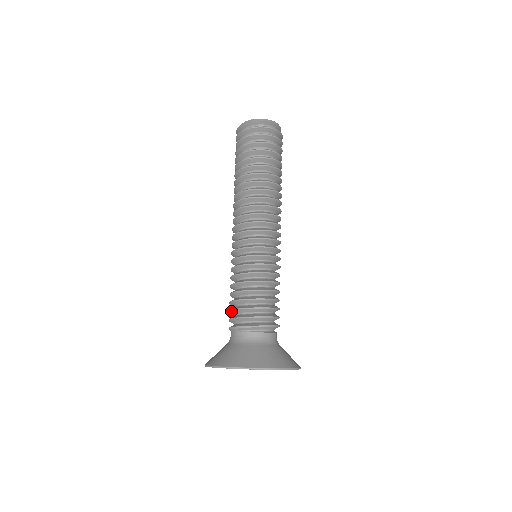
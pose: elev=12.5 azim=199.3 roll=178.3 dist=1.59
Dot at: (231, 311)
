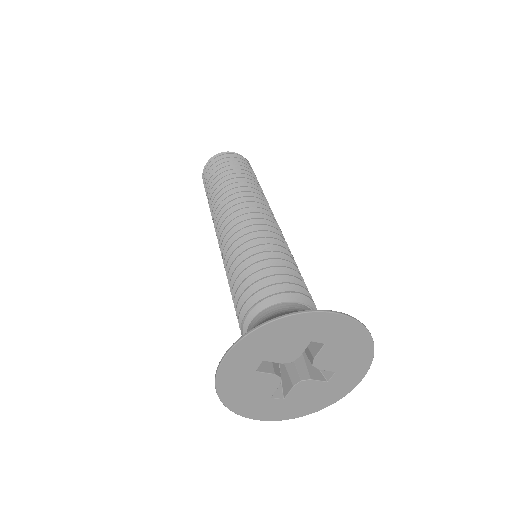
Dot at: occluded
